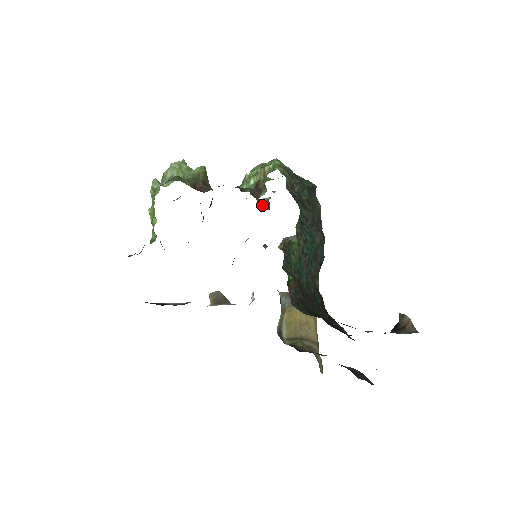
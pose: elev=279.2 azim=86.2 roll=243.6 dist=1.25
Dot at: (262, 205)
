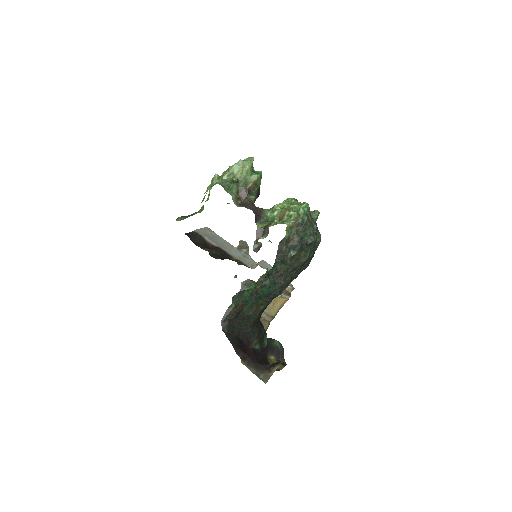
Dot at: (256, 246)
